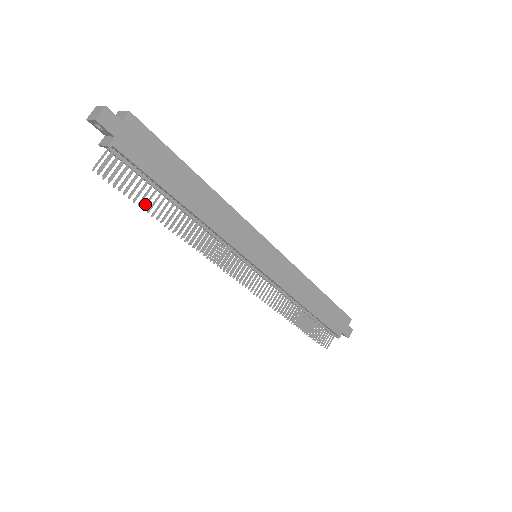
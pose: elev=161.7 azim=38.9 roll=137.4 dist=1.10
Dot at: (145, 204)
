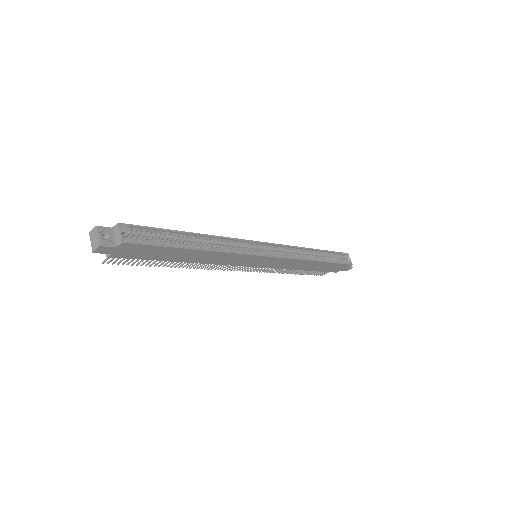
Dot at: (146, 265)
